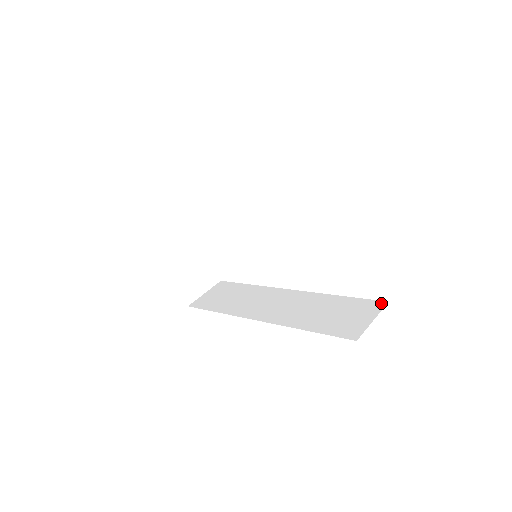
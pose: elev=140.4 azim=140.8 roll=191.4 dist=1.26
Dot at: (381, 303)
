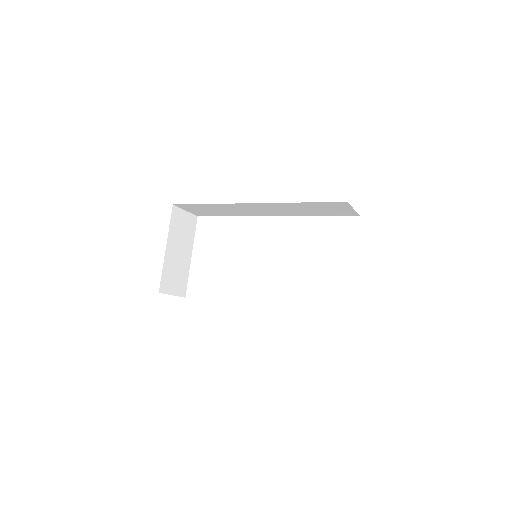
Dot at: occluded
